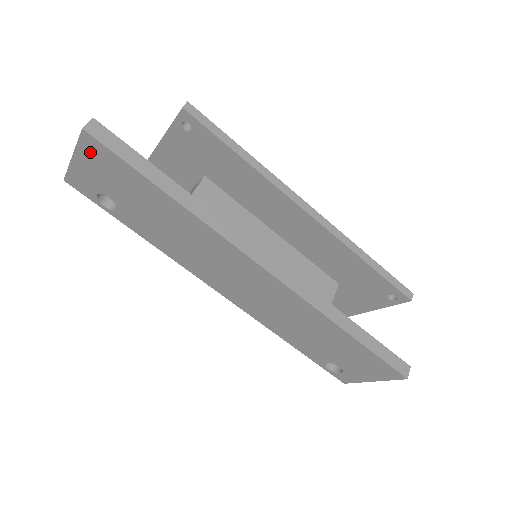
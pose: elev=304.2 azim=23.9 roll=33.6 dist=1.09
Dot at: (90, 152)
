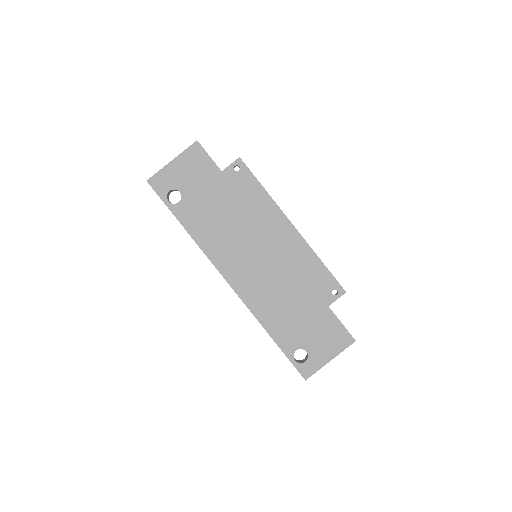
Dot at: (191, 156)
